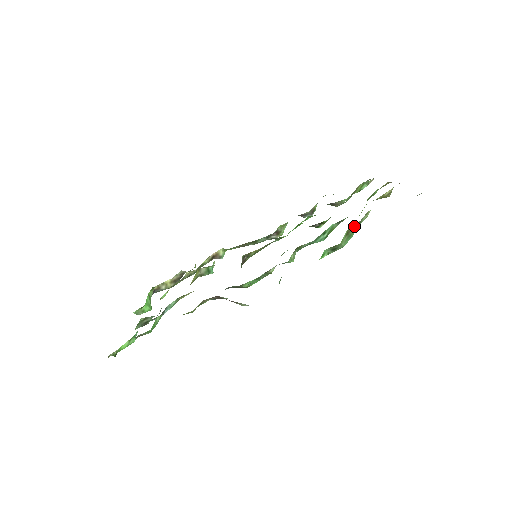
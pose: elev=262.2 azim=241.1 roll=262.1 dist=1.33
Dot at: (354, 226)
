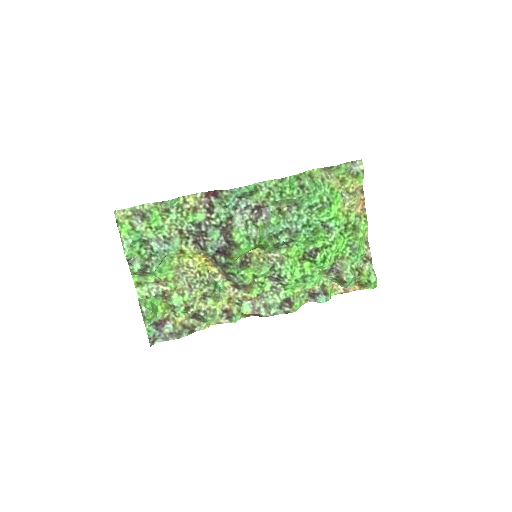
Dot at: (316, 175)
